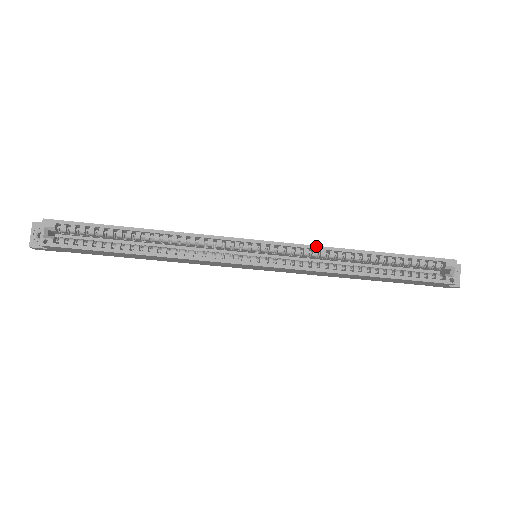
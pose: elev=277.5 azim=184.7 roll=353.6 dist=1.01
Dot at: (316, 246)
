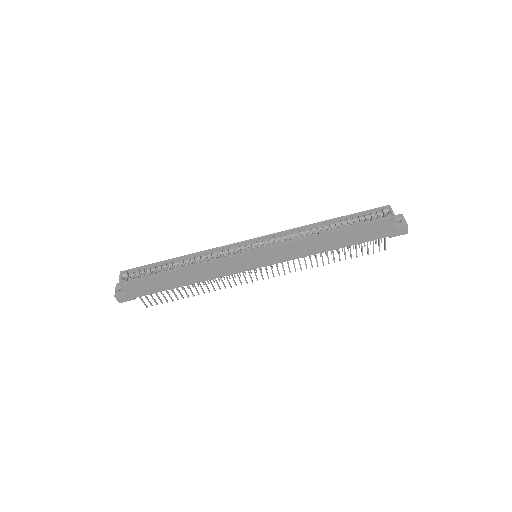
Dot at: (289, 230)
